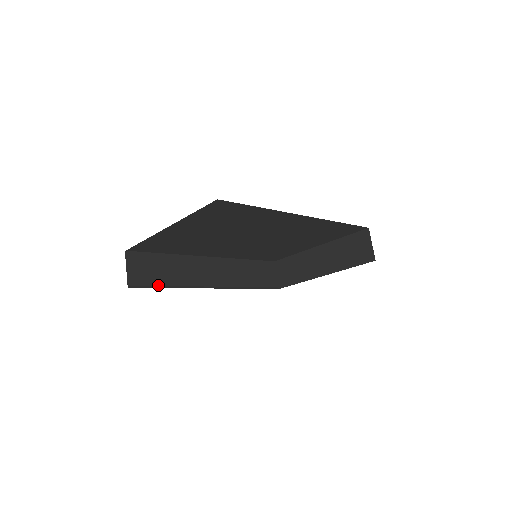
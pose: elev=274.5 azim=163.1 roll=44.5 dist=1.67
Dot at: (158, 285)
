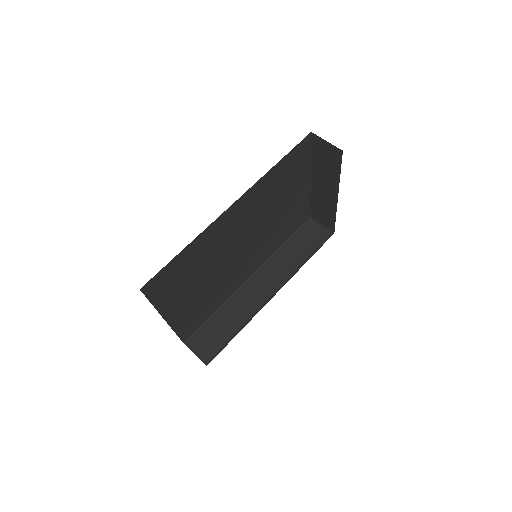
Dot at: (227, 341)
